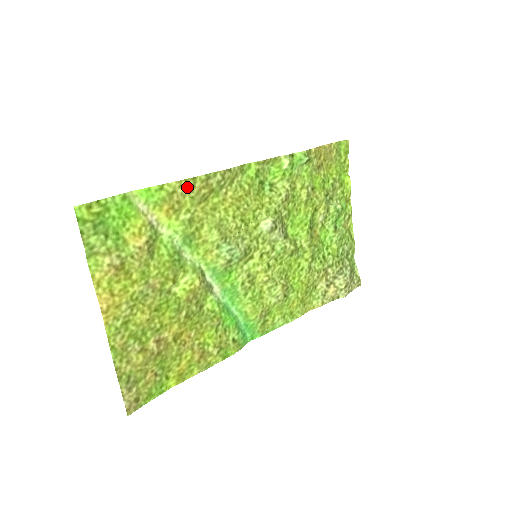
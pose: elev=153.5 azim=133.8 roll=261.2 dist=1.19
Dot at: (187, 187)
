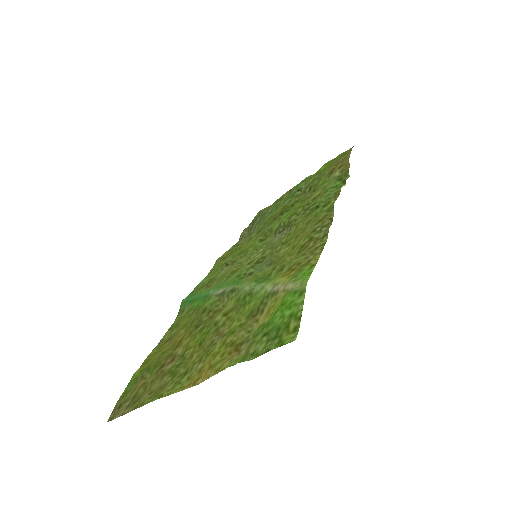
Dot at: (315, 251)
